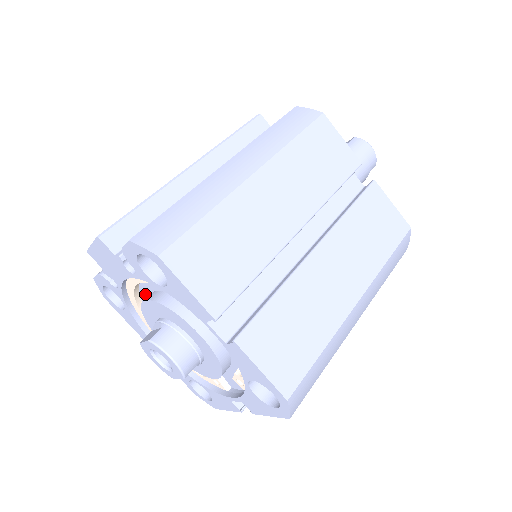
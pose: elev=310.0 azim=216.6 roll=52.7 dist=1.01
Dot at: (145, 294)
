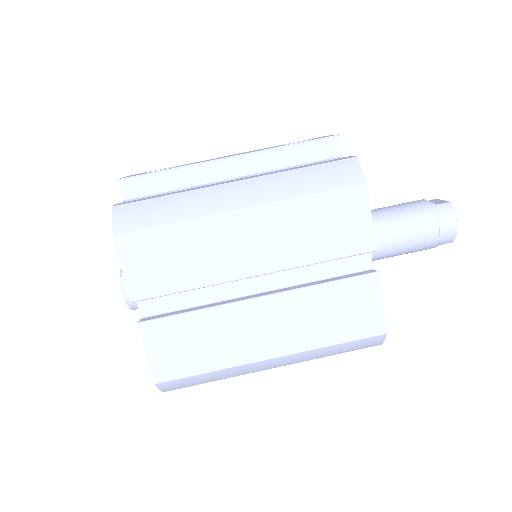
Dot at: occluded
